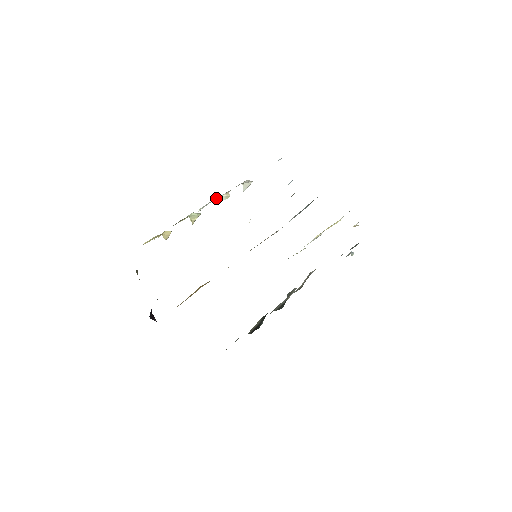
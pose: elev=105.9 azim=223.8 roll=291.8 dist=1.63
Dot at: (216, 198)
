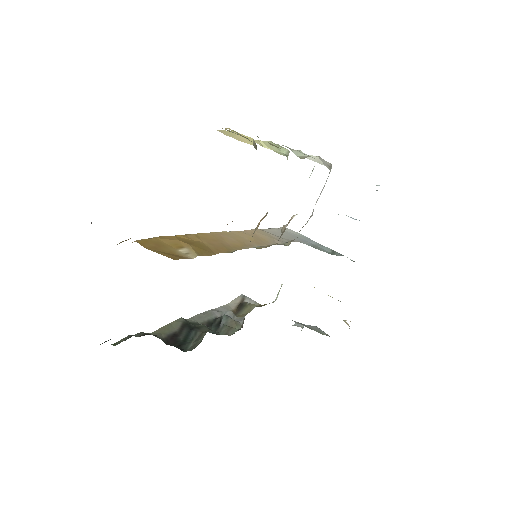
Dot at: occluded
